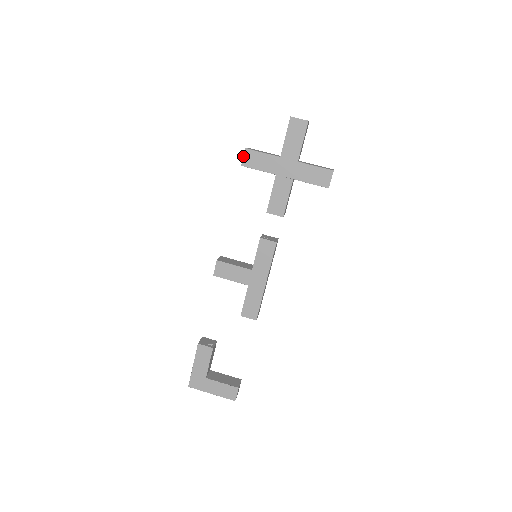
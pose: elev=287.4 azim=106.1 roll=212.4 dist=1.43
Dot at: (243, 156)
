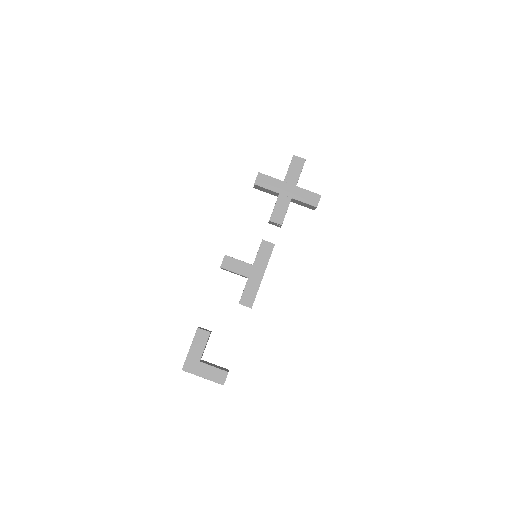
Dot at: (256, 177)
